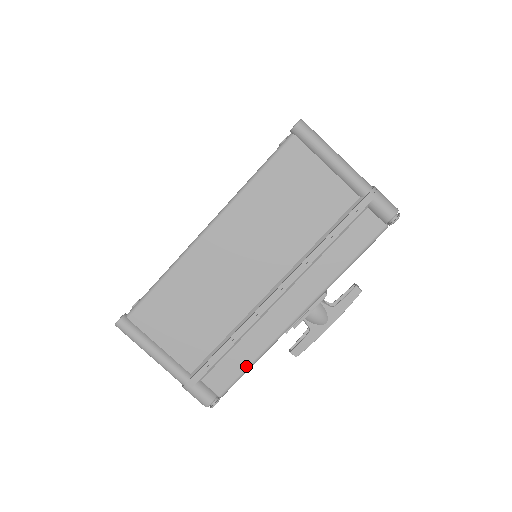
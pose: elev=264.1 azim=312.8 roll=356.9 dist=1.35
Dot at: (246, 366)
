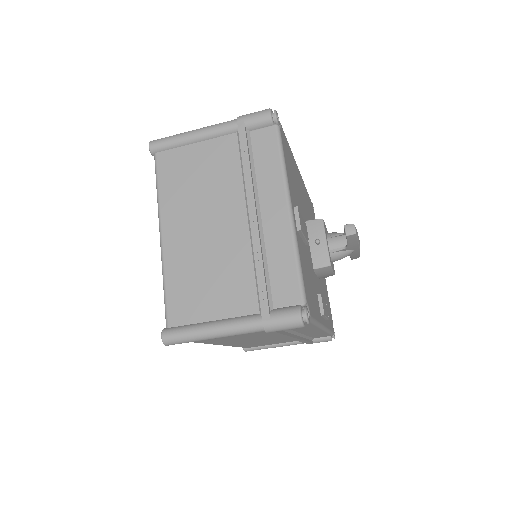
Dot at: (327, 334)
